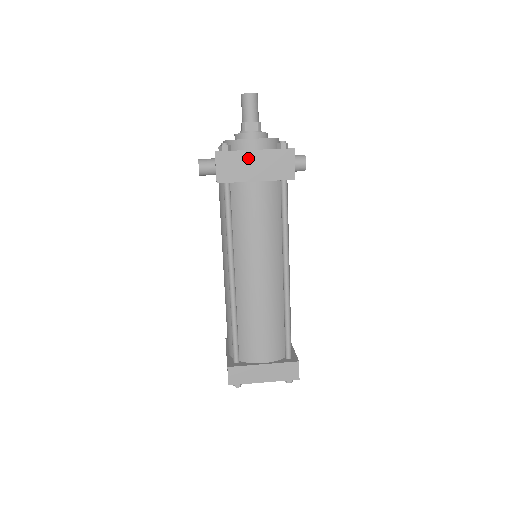
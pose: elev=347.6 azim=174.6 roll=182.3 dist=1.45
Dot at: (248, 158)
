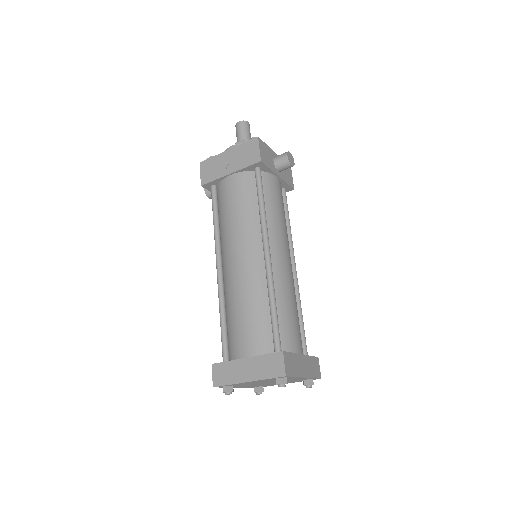
Dot at: (223, 158)
